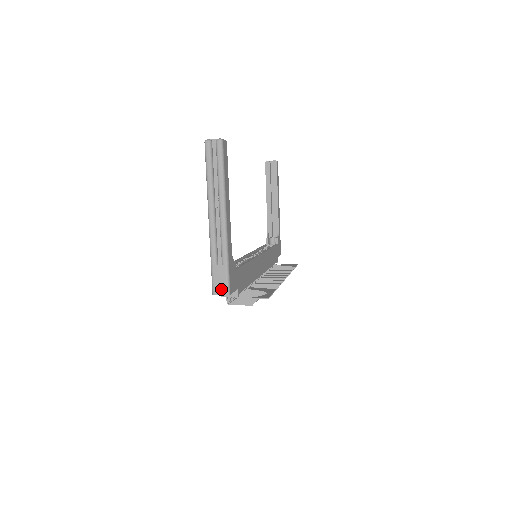
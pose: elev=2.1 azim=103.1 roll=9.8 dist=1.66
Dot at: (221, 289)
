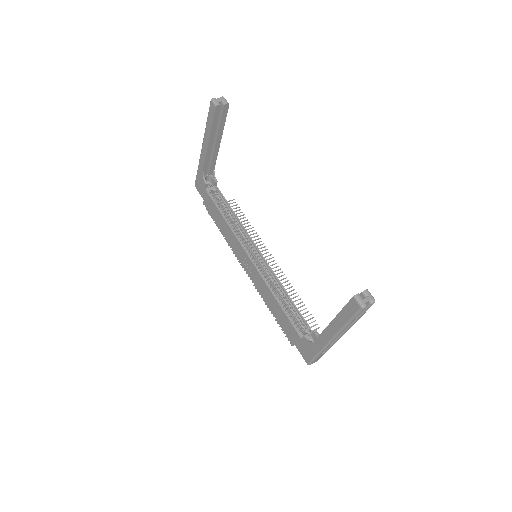
Dot at: occluded
